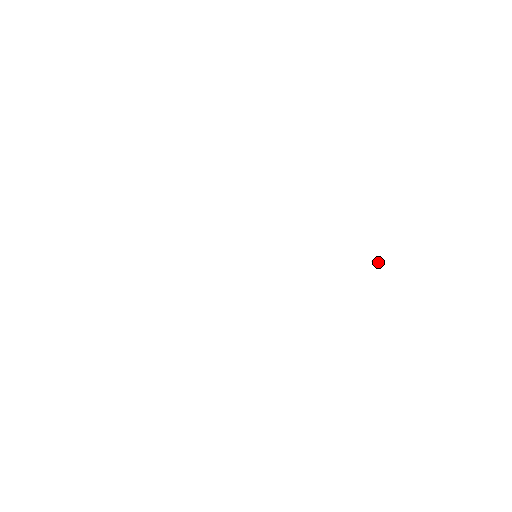
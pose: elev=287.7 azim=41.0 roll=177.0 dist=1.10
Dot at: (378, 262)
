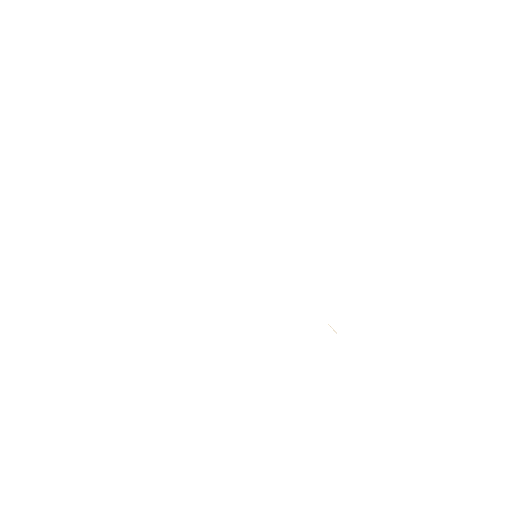
Dot at: (334, 331)
